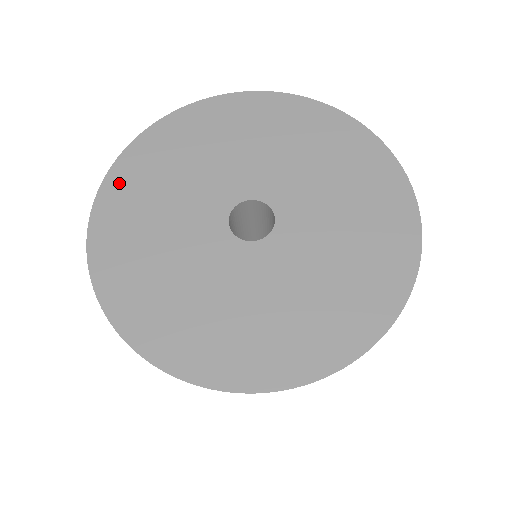
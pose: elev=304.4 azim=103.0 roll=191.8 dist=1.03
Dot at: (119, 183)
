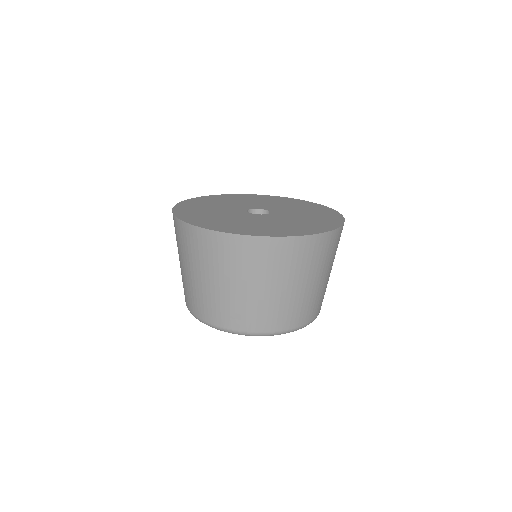
Dot at: (190, 202)
